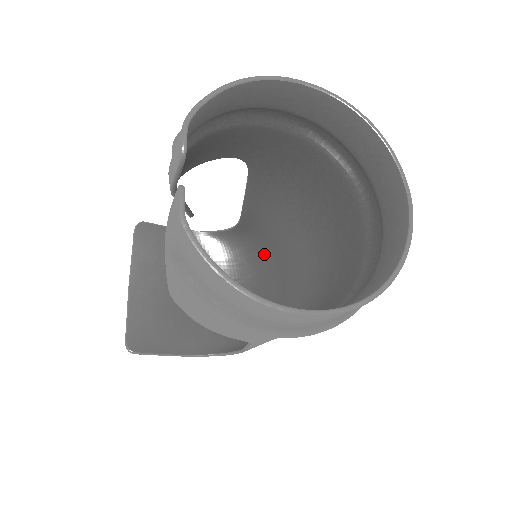
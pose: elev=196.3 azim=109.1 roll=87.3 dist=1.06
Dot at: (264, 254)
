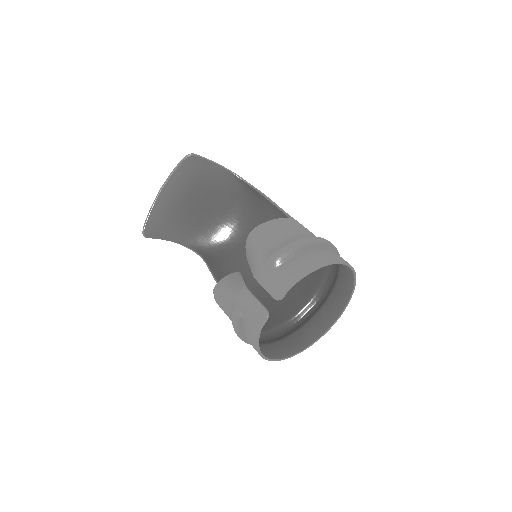
Dot at: (251, 207)
